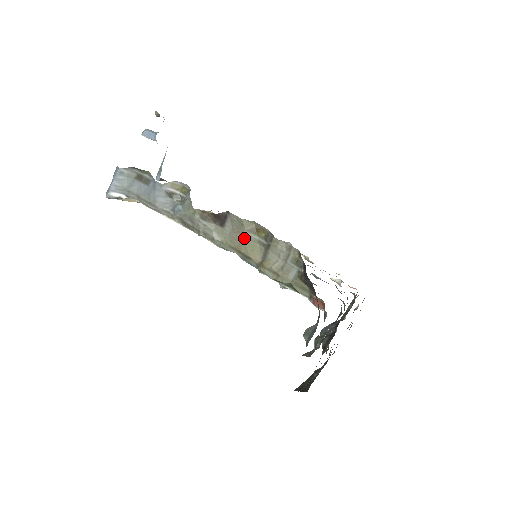
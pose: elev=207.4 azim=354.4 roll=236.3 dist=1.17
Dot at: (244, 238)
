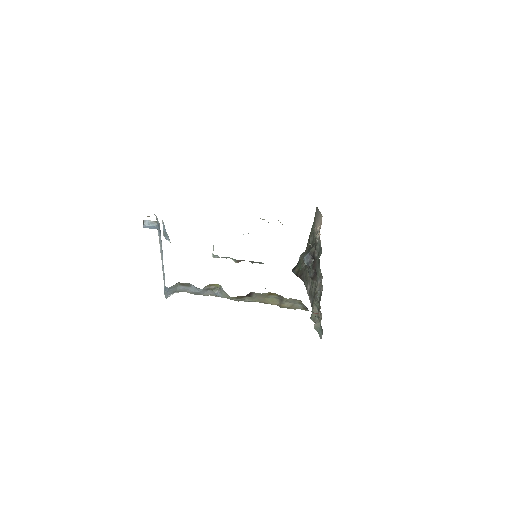
Dot at: (266, 298)
